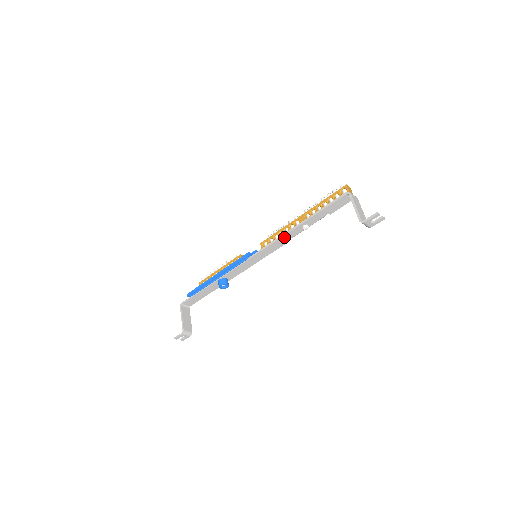
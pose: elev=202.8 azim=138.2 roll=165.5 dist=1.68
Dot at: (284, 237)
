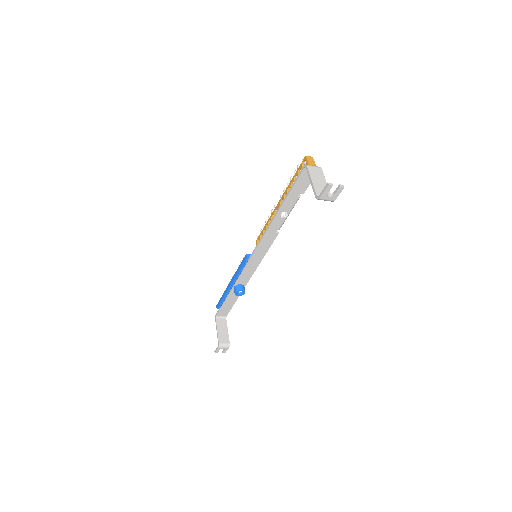
Dot at: (269, 231)
